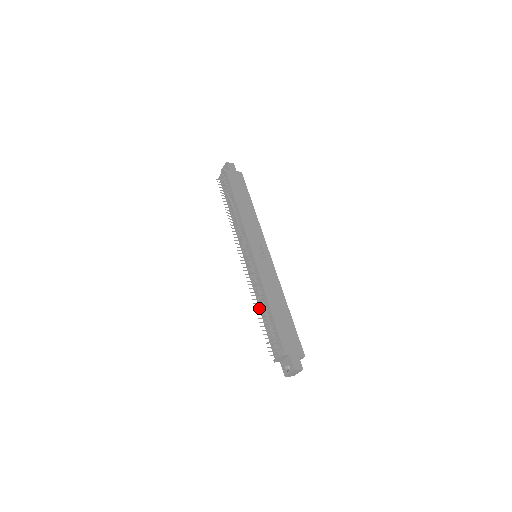
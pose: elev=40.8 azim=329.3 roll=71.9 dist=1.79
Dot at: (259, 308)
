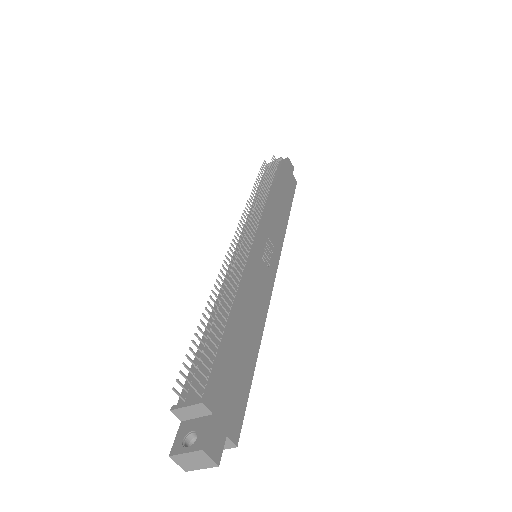
Dot at: (211, 313)
